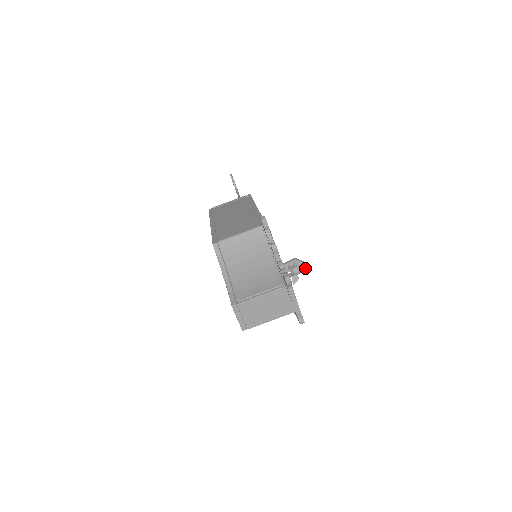
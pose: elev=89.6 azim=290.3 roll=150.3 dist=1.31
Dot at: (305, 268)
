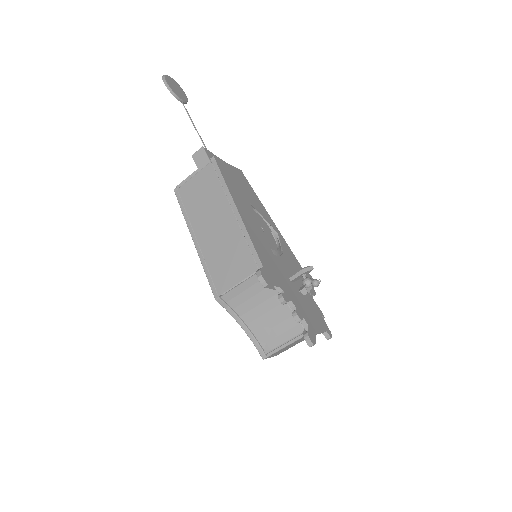
Dot at: (317, 284)
